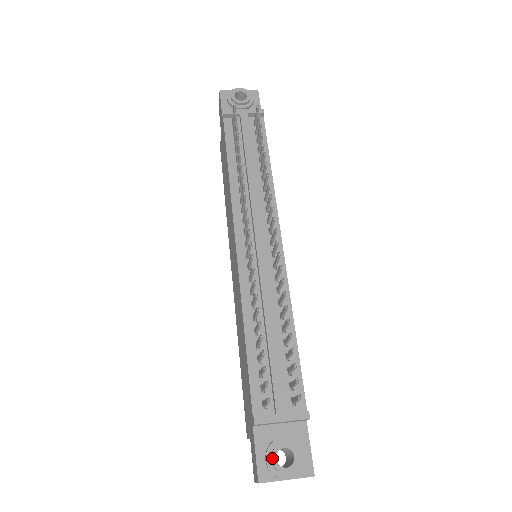
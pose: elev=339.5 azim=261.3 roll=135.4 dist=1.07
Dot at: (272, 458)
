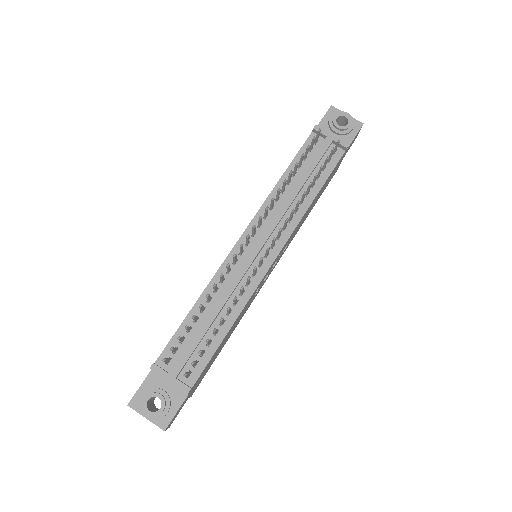
Dot at: (146, 397)
